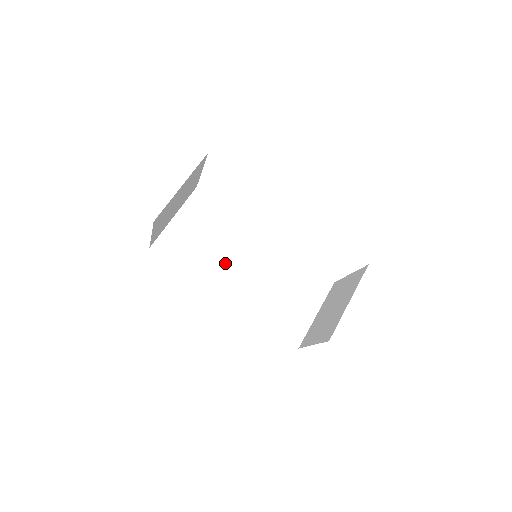
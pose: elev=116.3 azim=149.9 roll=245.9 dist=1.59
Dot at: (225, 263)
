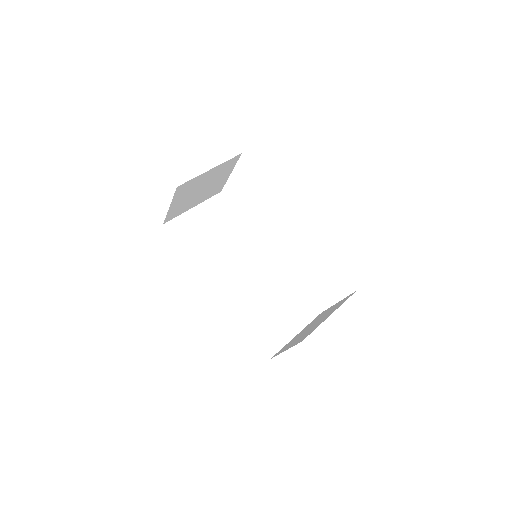
Dot at: (226, 260)
